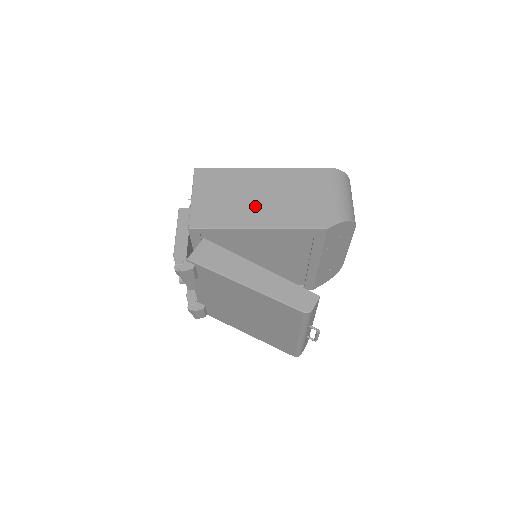
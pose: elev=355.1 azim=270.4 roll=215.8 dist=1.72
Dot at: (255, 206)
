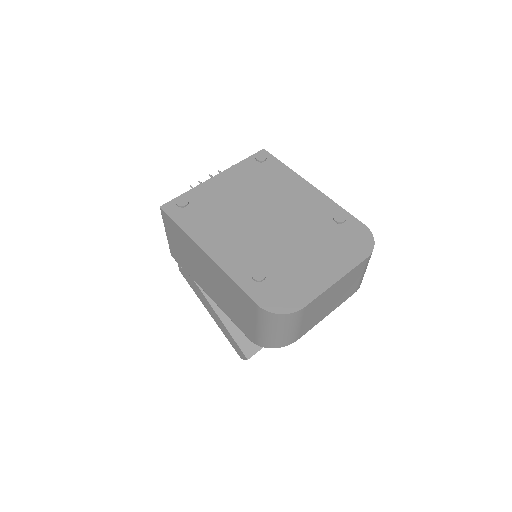
Dot at: (204, 280)
